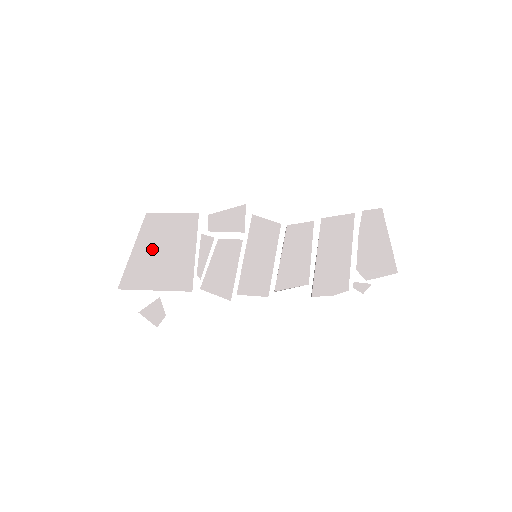
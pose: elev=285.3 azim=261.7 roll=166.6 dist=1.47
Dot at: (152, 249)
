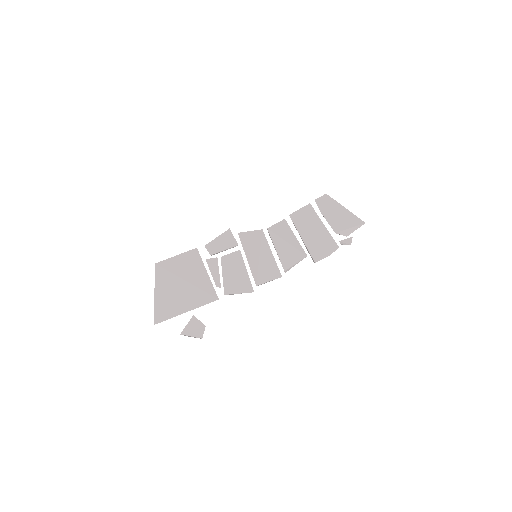
Dot at: (171, 285)
